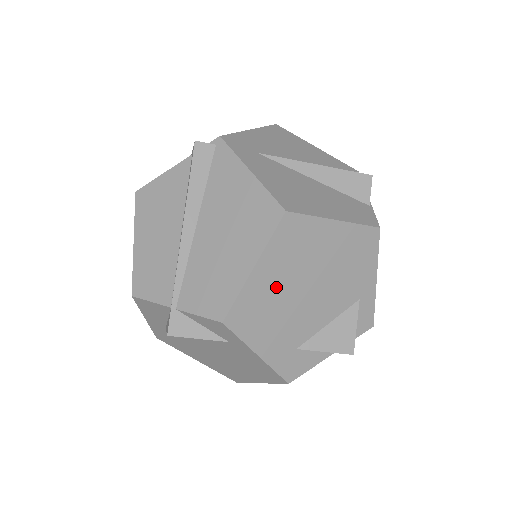
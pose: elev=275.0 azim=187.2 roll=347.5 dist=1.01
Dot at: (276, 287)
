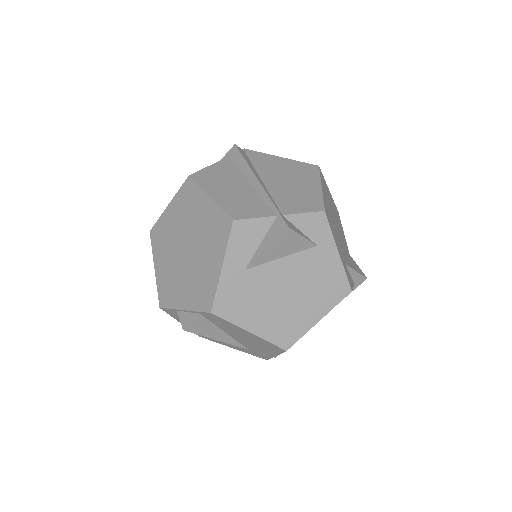
Dot at: (329, 209)
